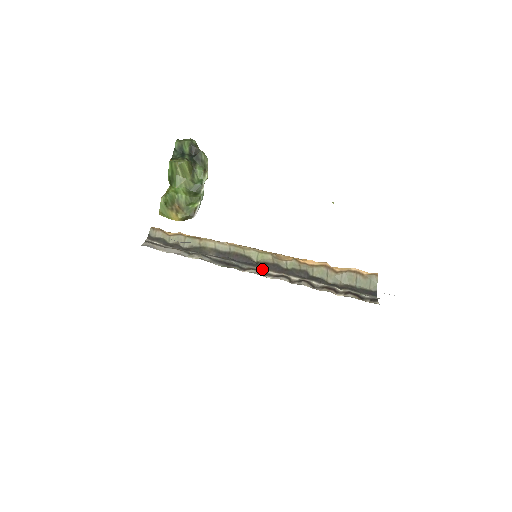
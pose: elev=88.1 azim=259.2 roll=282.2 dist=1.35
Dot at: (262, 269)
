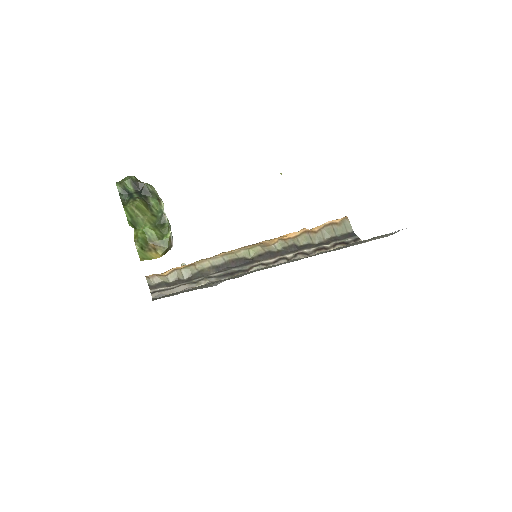
Dot at: (260, 262)
